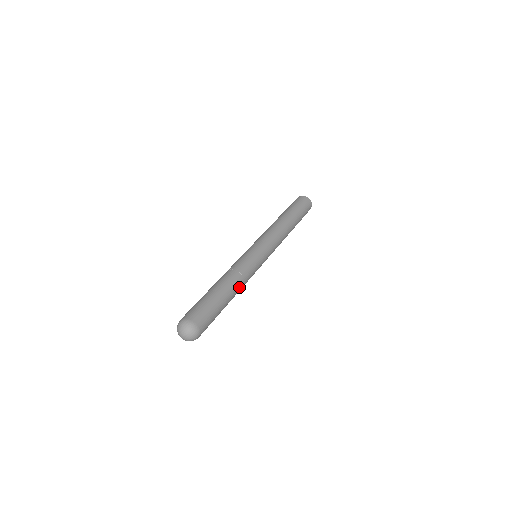
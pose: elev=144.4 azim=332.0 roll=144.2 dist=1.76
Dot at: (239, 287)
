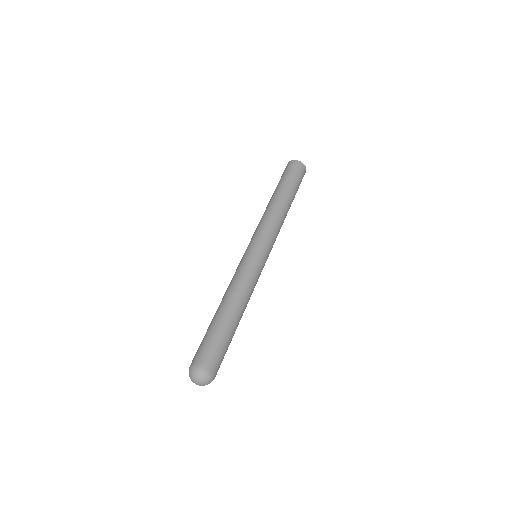
Dot at: (242, 301)
